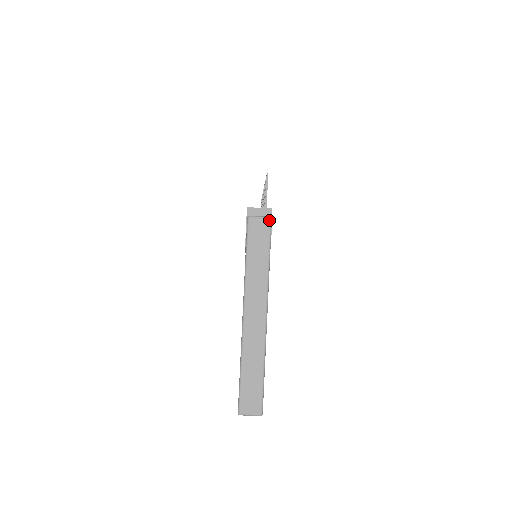
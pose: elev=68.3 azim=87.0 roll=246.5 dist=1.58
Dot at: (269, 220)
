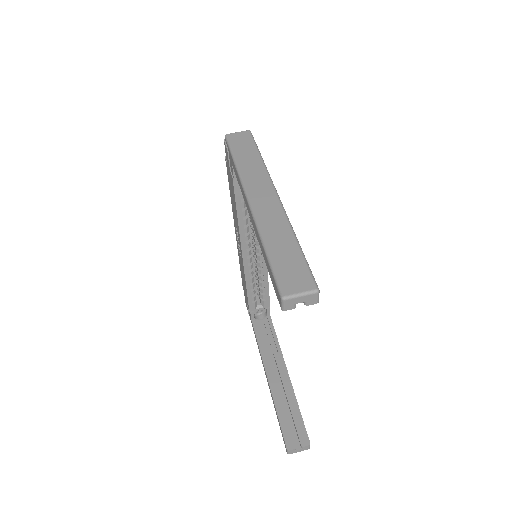
Dot at: (248, 131)
